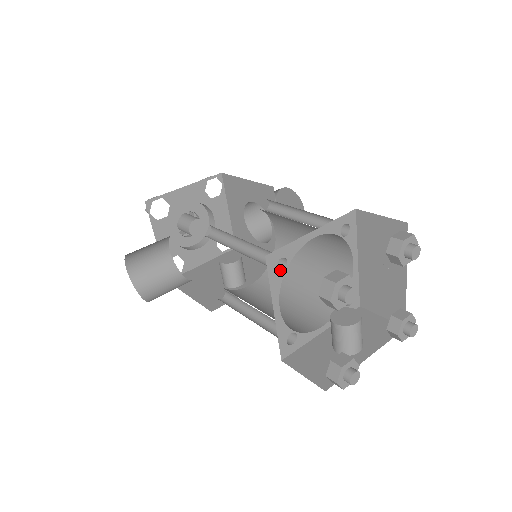
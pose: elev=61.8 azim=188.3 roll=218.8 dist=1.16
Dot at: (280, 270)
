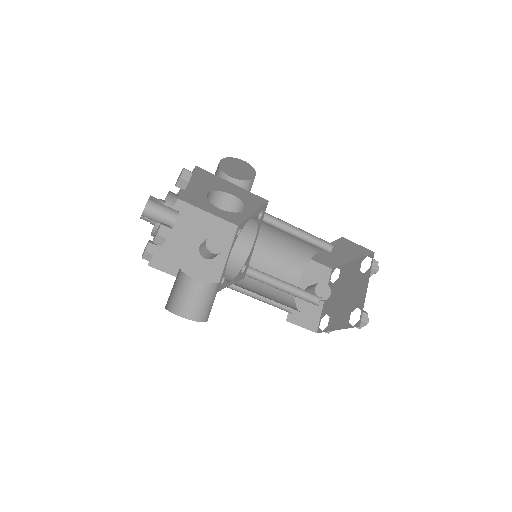
Dot at: (317, 303)
